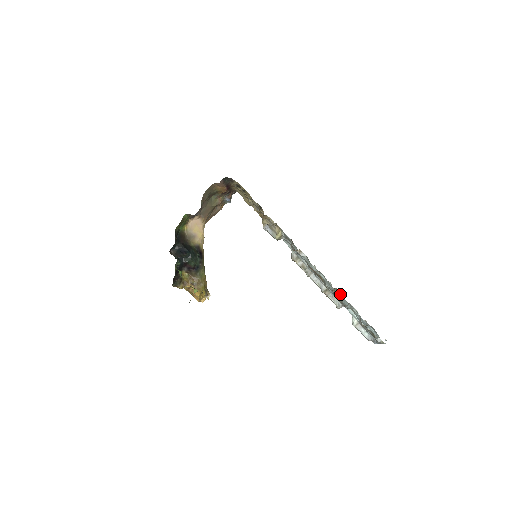
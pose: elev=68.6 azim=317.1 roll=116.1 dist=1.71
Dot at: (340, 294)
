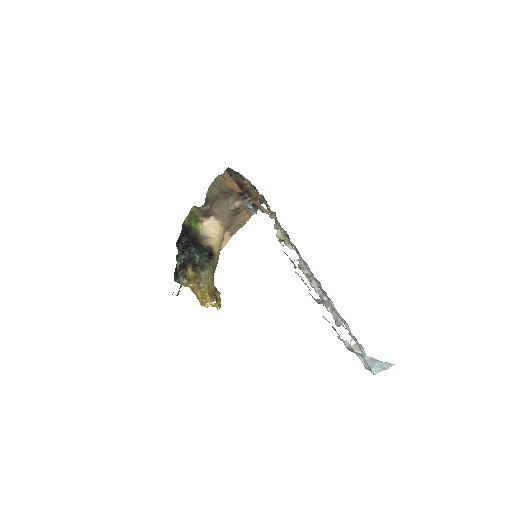
Dot at: (327, 296)
